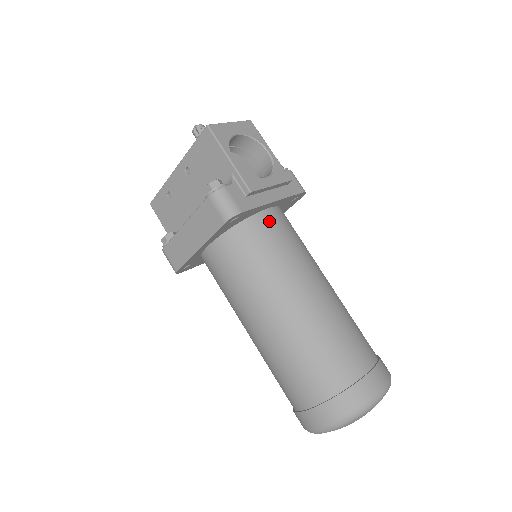
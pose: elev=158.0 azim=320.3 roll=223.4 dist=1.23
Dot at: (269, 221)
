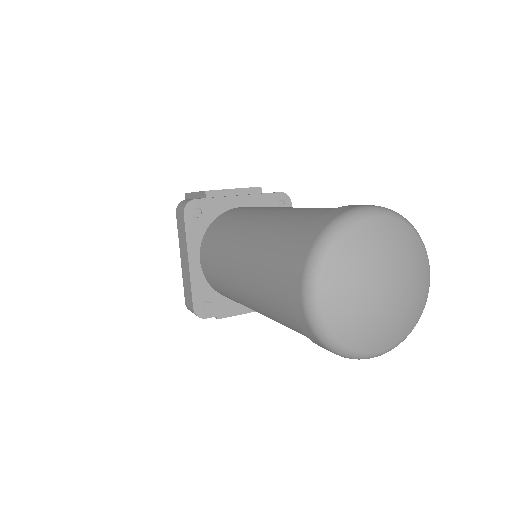
Dot at: (238, 209)
